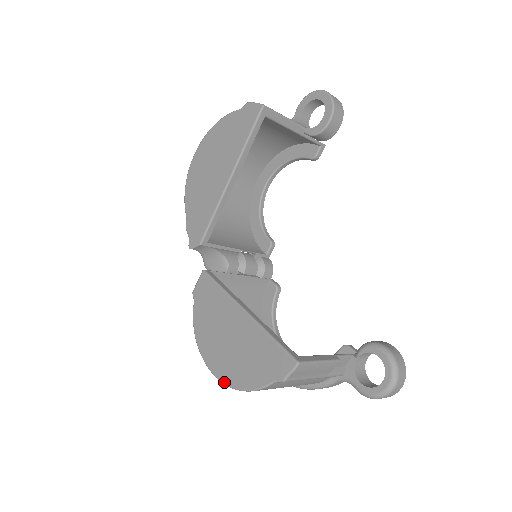
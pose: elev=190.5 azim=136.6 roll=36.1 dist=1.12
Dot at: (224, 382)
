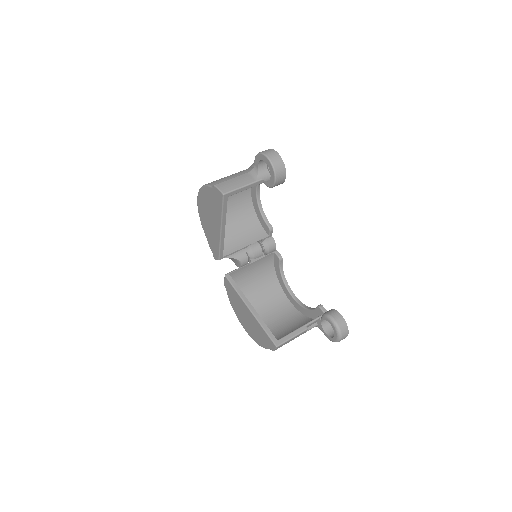
Dot at: (251, 337)
